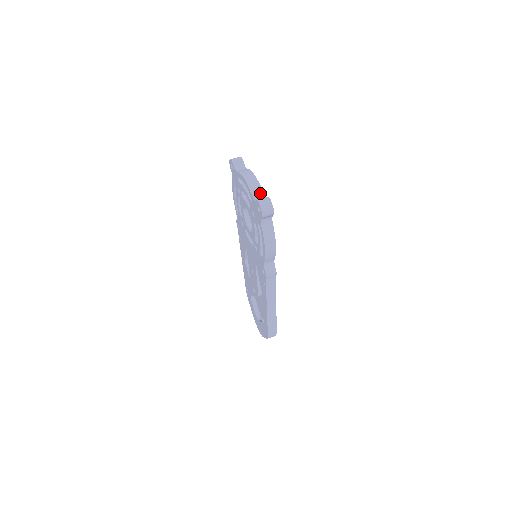
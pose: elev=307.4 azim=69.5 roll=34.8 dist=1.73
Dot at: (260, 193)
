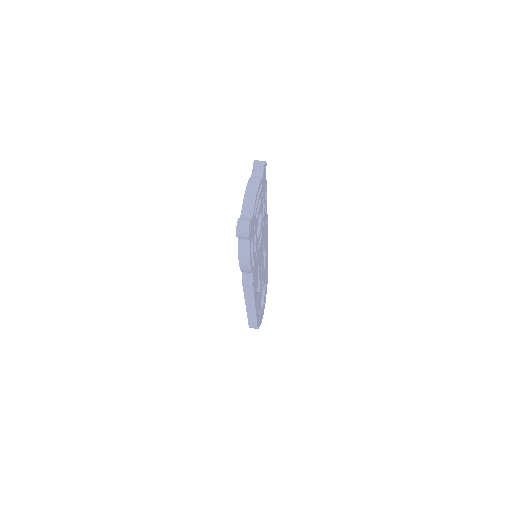
Dot at: (250, 211)
